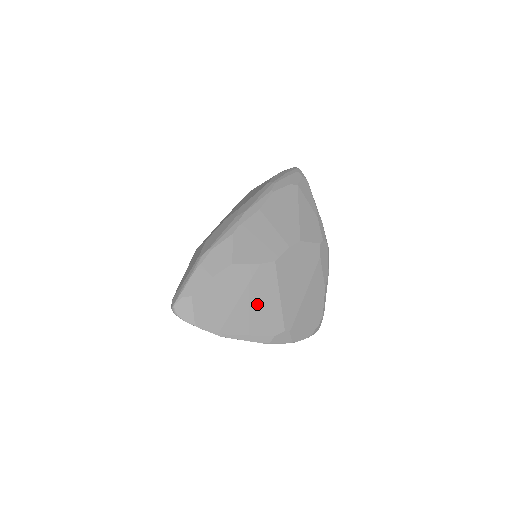
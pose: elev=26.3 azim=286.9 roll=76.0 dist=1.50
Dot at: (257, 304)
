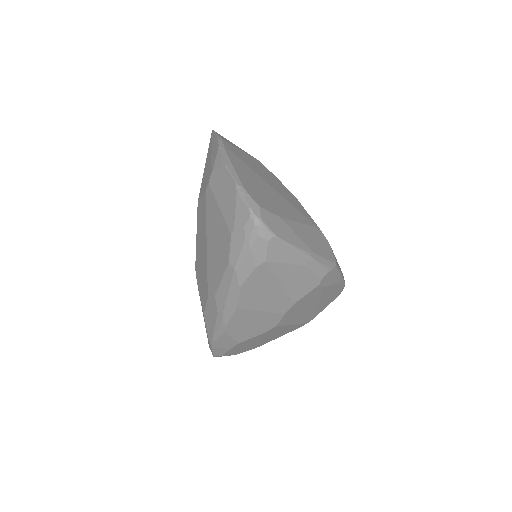
Dot at: (275, 334)
